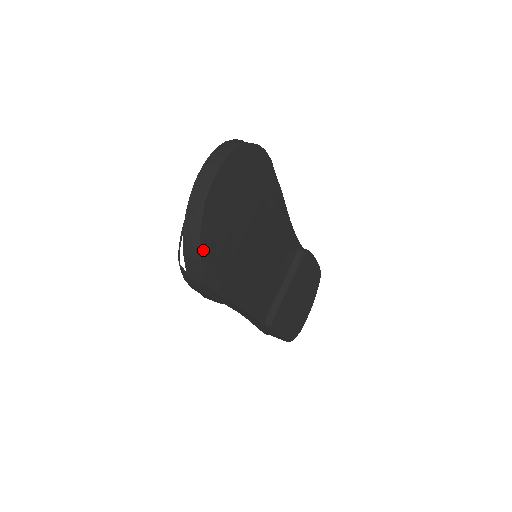
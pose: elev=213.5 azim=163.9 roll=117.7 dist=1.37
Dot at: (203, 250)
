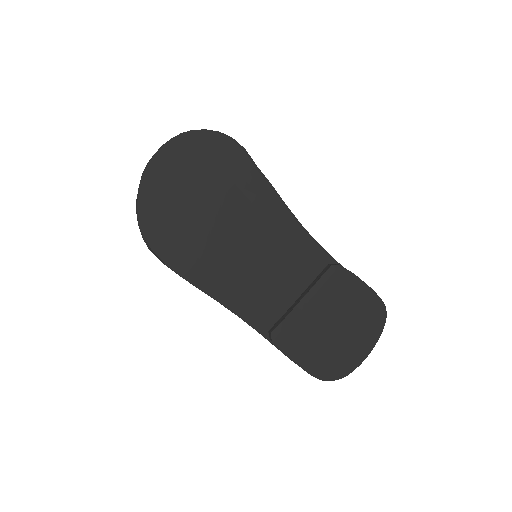
Dot at: (142, 215)
